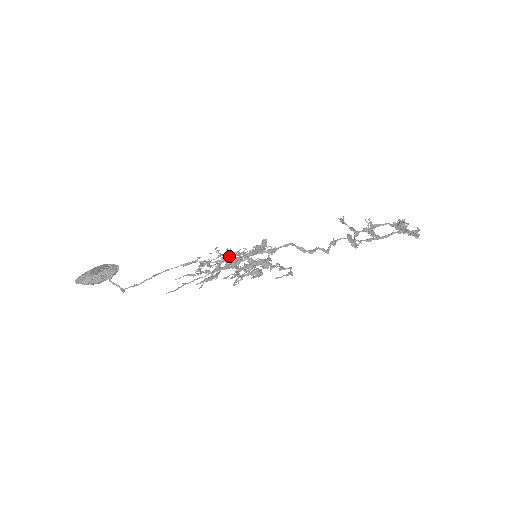
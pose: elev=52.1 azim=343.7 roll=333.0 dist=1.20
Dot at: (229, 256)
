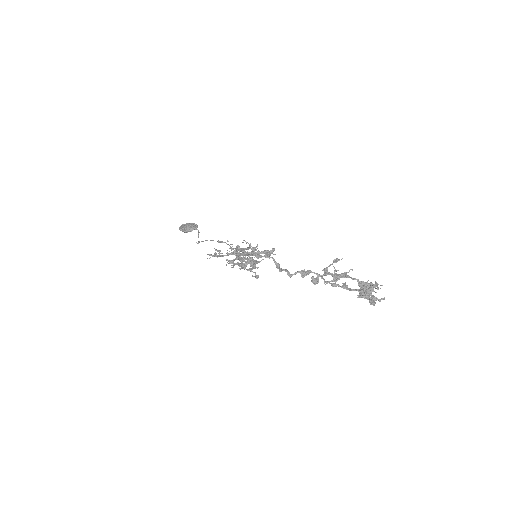
Dot at: occluded
